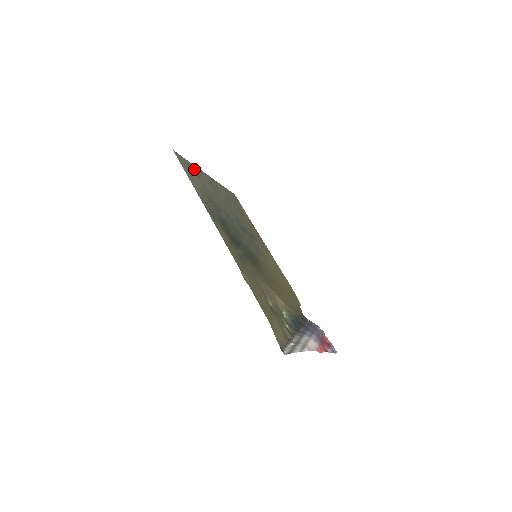
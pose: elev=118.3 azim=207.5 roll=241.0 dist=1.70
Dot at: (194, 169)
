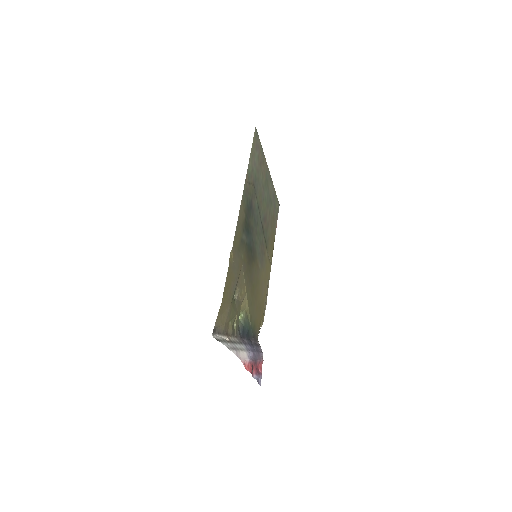
Dot at: (261, 154)
